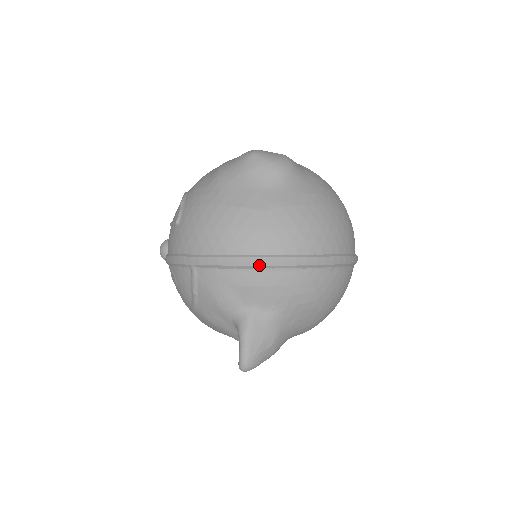
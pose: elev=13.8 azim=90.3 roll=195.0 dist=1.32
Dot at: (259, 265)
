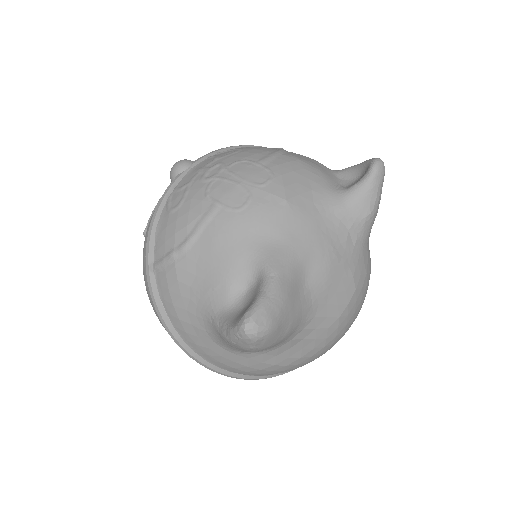
Dot at: occluded
